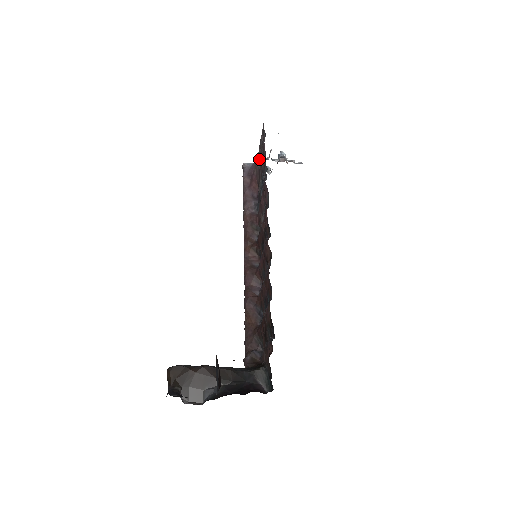
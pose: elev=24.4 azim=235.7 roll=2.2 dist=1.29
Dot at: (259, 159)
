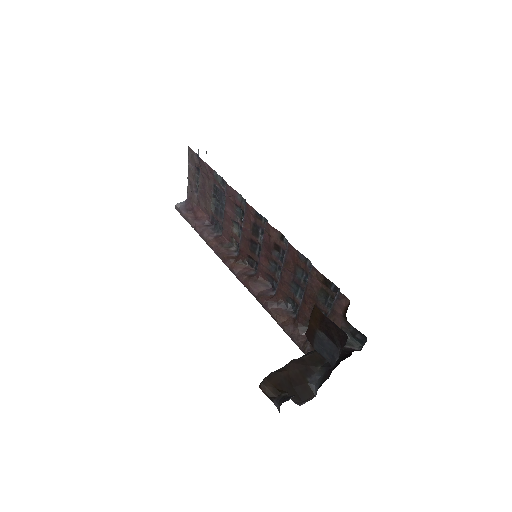
Dot at: (193, 189)
